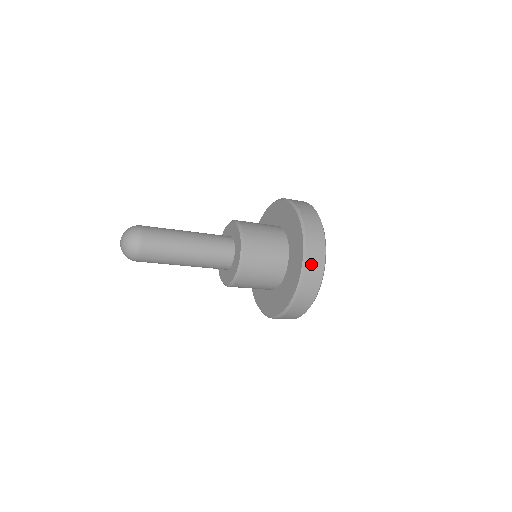
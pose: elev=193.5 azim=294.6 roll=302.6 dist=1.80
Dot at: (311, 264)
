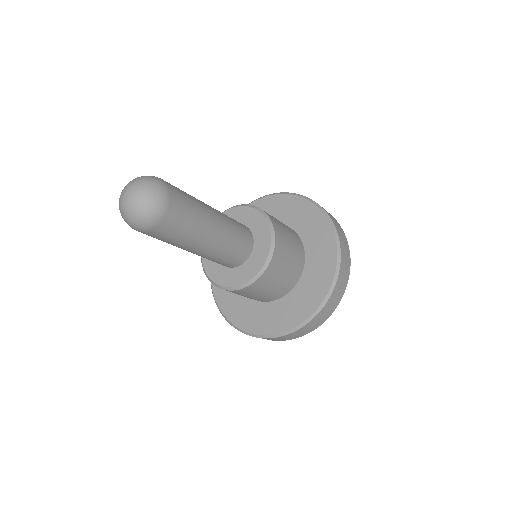
Dot at: (296, 333)
